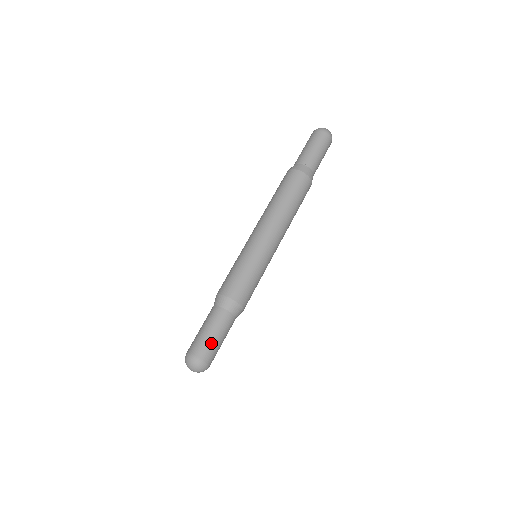
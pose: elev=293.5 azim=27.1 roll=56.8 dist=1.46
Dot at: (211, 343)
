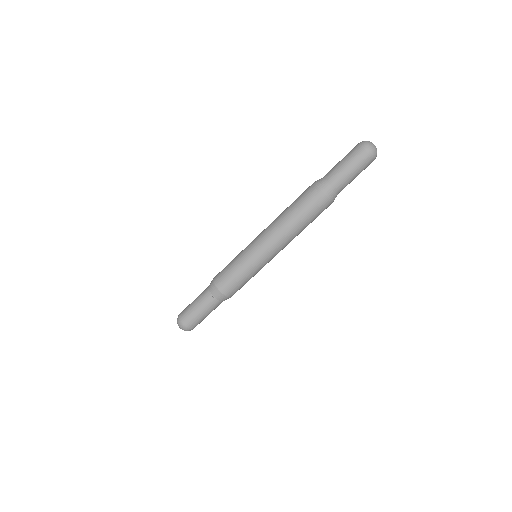
Dot at: (201, 320)
